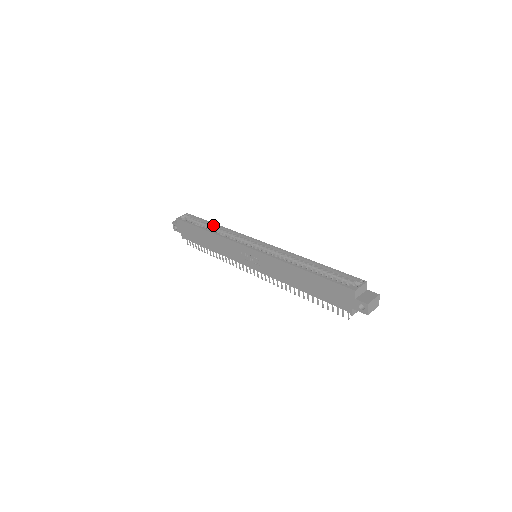
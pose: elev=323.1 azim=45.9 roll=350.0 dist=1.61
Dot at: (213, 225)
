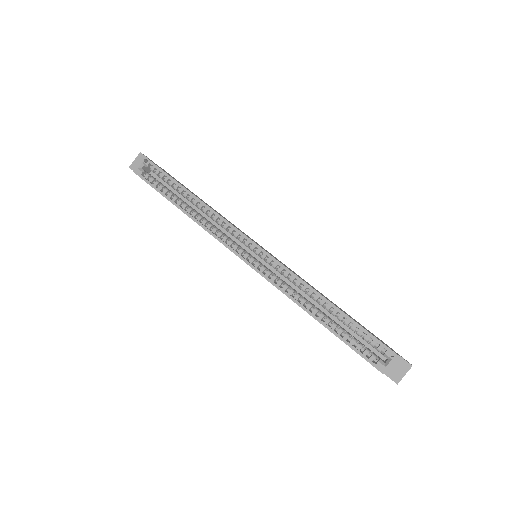
Dot at: (187, 193)
